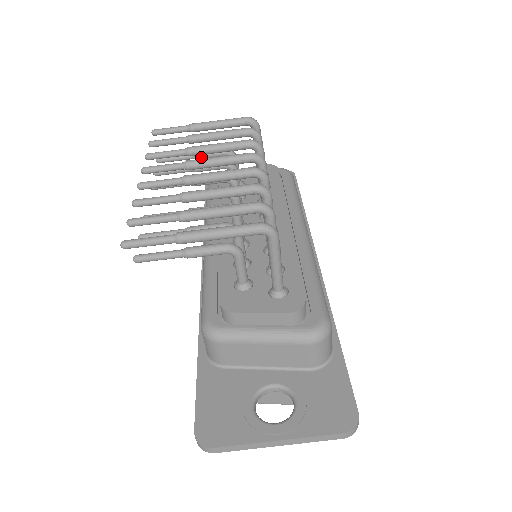
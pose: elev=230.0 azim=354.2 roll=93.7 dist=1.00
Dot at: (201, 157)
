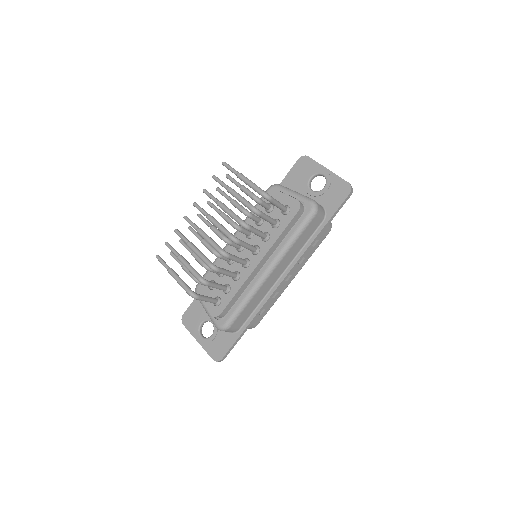
Dot at: occluded
